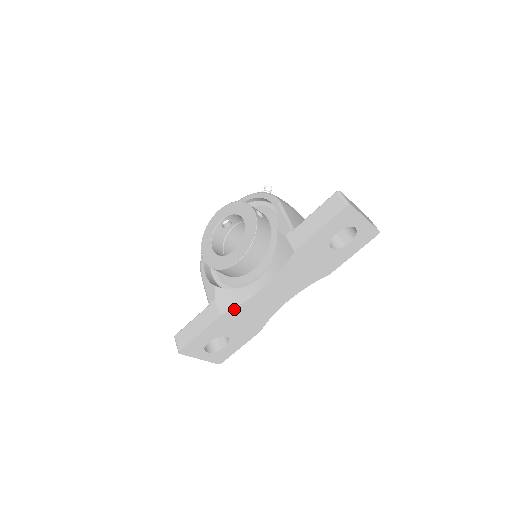
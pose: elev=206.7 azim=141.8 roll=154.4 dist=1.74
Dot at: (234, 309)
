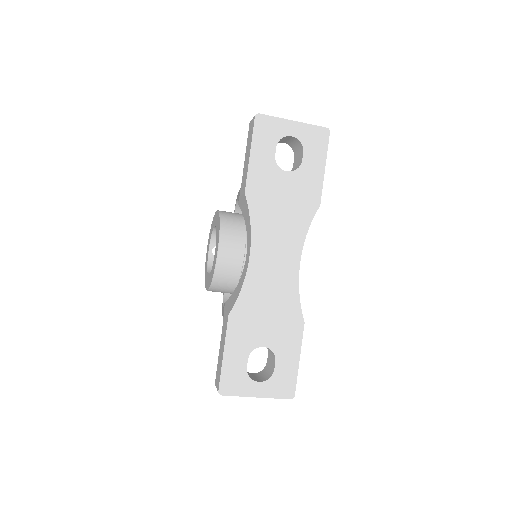
Dot at: (239, 300)
